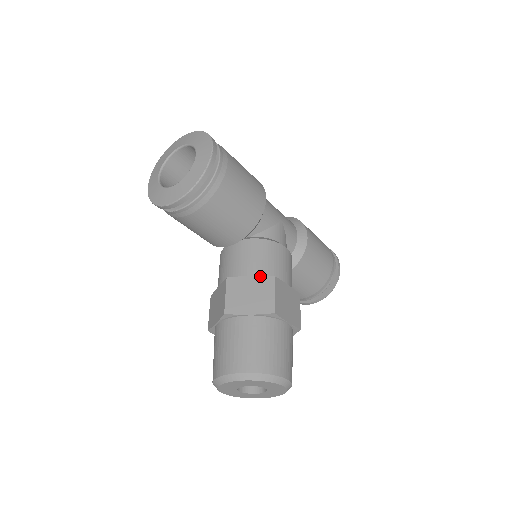
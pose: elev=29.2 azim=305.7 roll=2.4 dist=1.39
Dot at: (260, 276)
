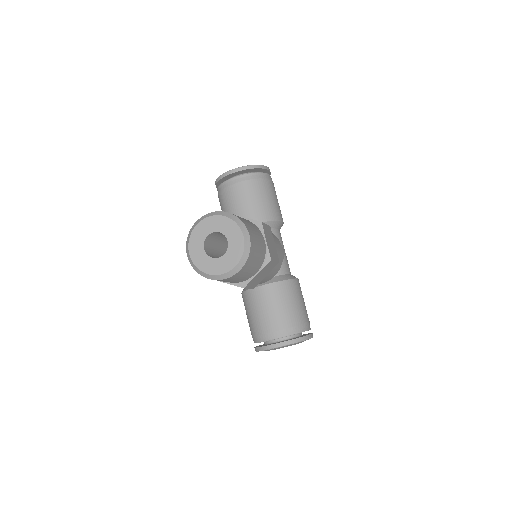
Dot at: occluded
